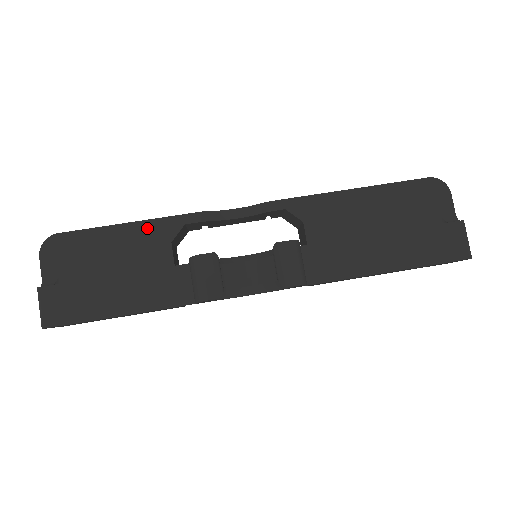
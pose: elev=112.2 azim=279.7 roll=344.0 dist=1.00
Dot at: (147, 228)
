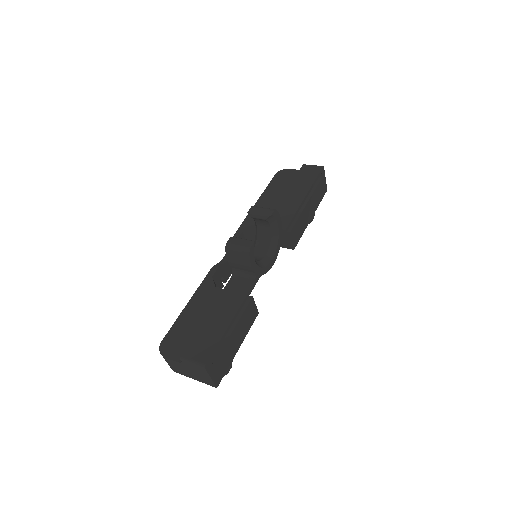
Dot at: (198, 295)
